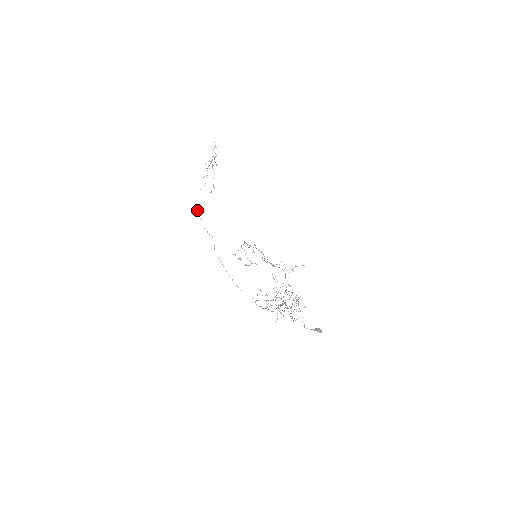
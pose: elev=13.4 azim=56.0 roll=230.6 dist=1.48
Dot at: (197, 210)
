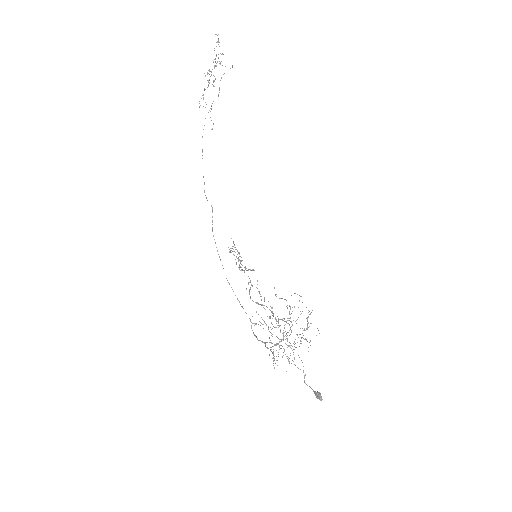
Dot at: (202, 150)
